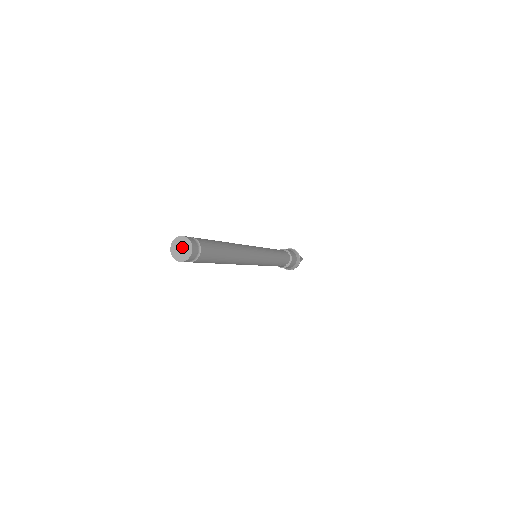
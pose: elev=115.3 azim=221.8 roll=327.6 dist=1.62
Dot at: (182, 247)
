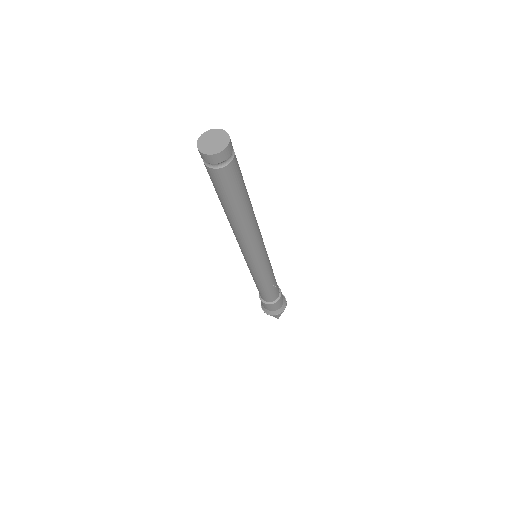
Dot at: (214, 139)
